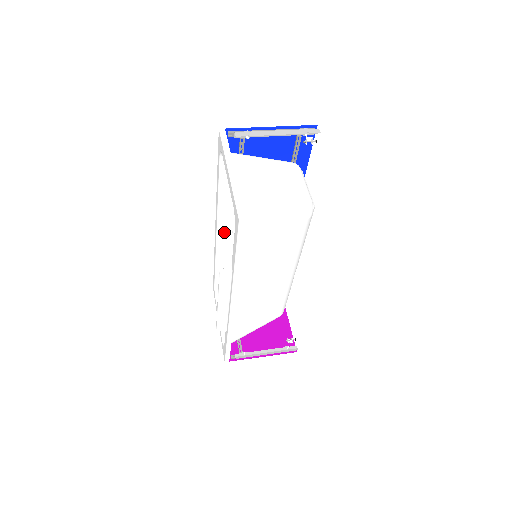
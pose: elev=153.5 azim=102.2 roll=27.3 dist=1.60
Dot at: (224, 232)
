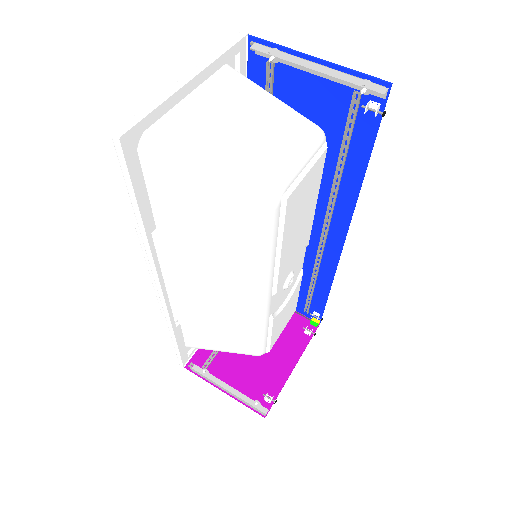
Dot at: occluded
